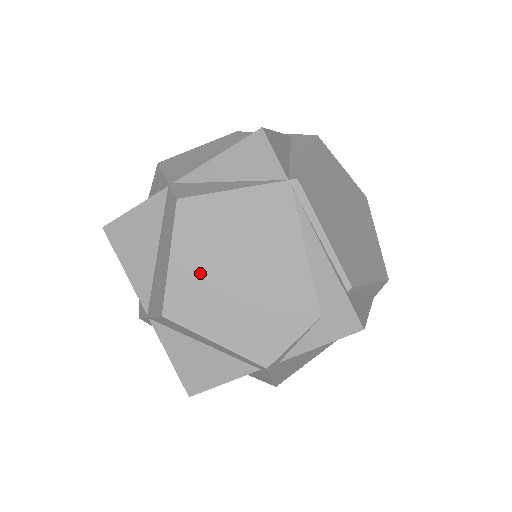
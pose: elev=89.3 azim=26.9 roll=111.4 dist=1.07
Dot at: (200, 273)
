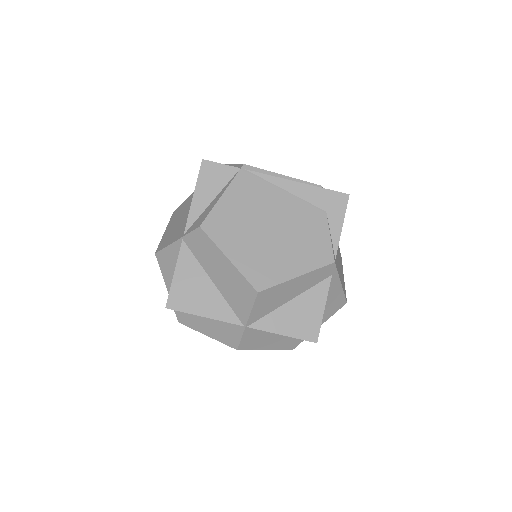
Dot at: (251, 250)
